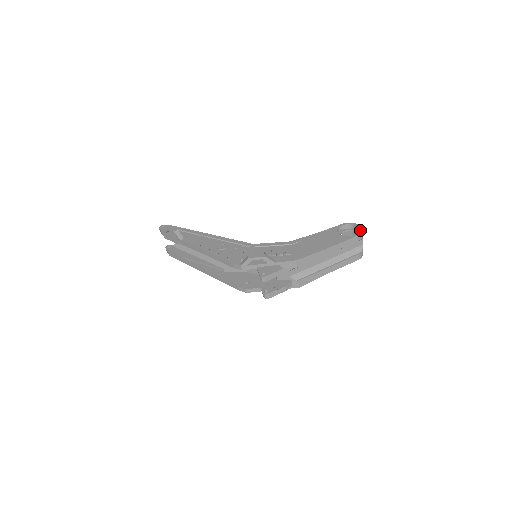
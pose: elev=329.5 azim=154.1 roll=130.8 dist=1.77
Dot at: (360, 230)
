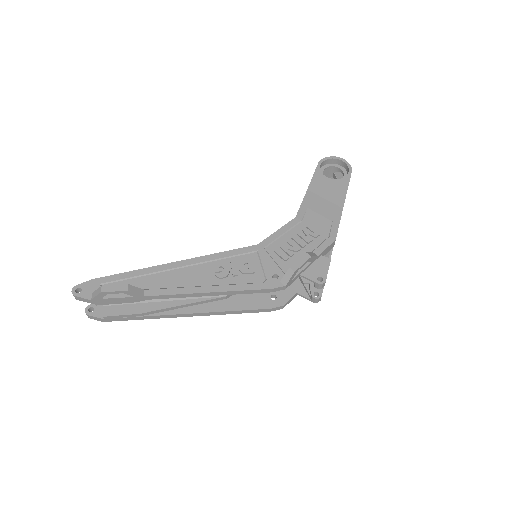
Dot at: (346, 163)
